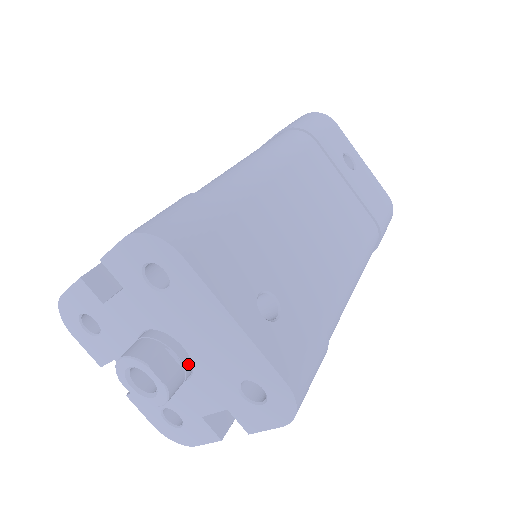
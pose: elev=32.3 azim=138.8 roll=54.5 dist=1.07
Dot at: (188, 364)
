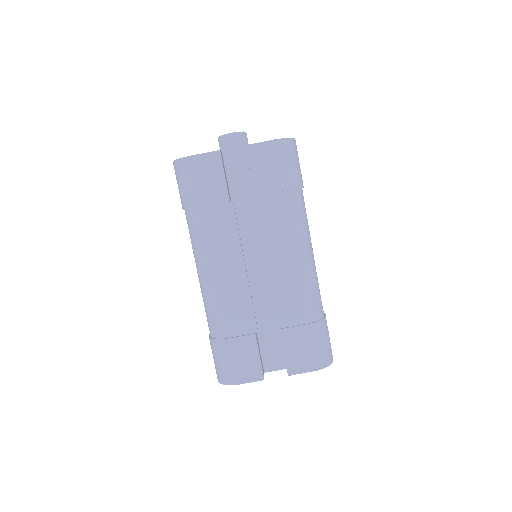
Dot at: occluded
